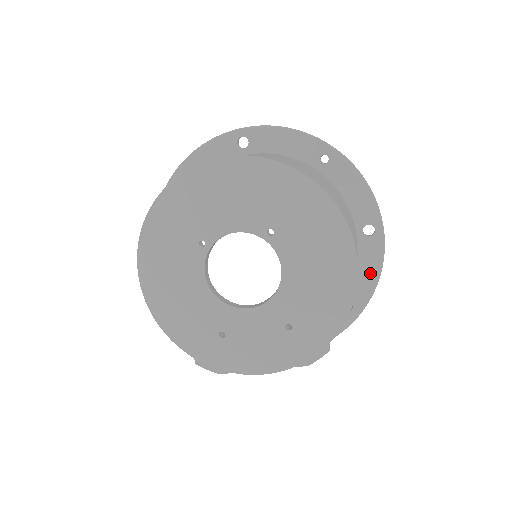
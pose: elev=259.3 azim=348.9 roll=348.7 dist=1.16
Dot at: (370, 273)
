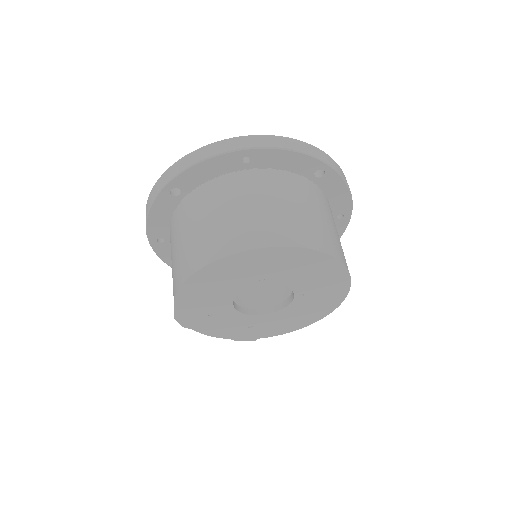
Dot at: occluded
